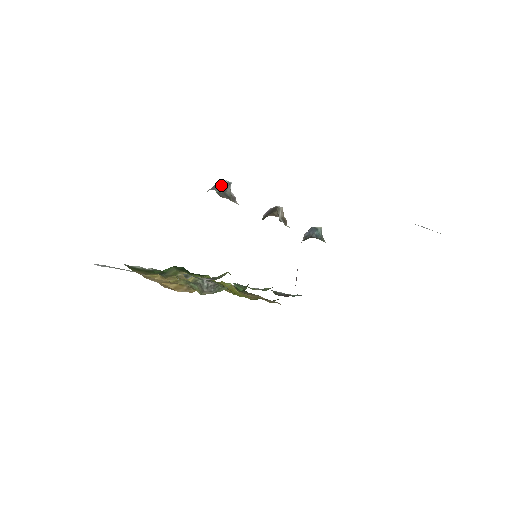
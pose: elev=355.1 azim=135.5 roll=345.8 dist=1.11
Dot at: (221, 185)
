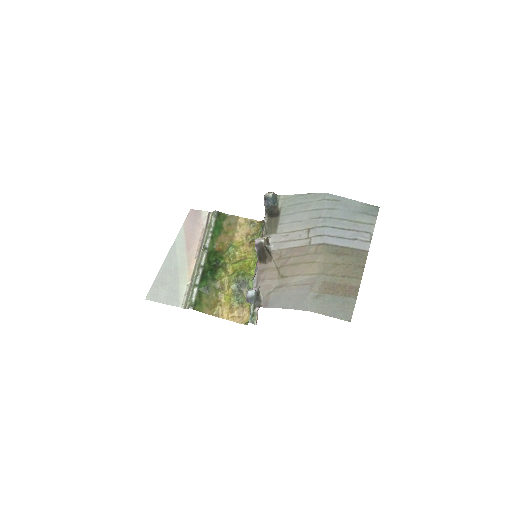
Dot at: (254, 299)
